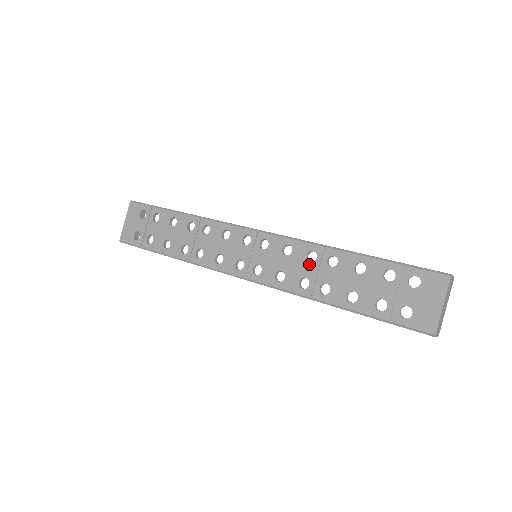
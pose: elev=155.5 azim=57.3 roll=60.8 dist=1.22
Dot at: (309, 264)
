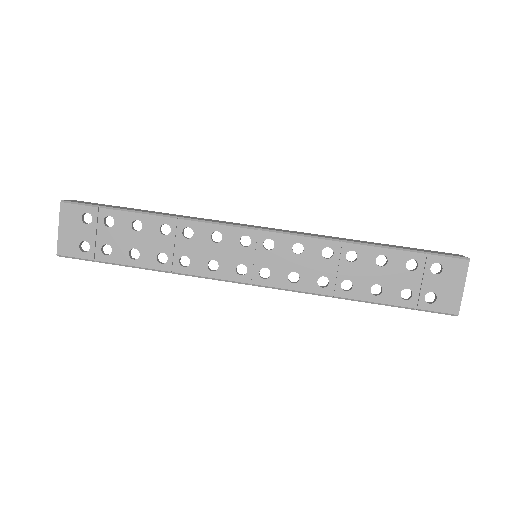
Dot at: (326, 262)
